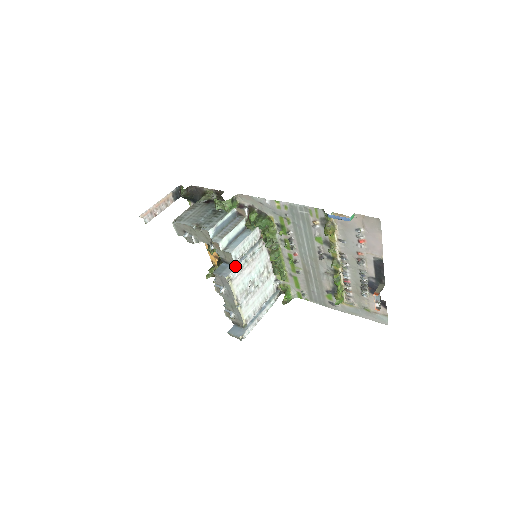
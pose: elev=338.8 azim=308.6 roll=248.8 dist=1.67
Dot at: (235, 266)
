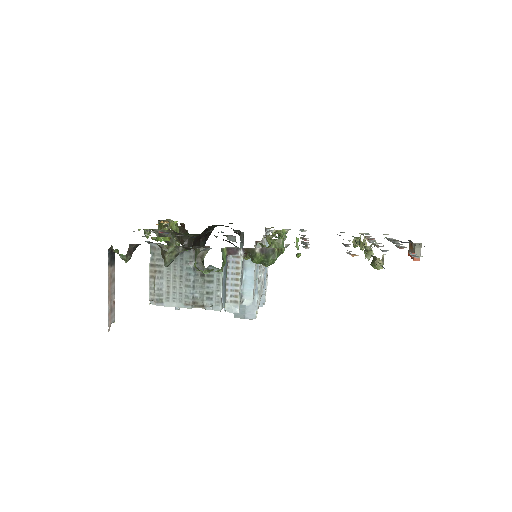
Dot at: (255, 300)
